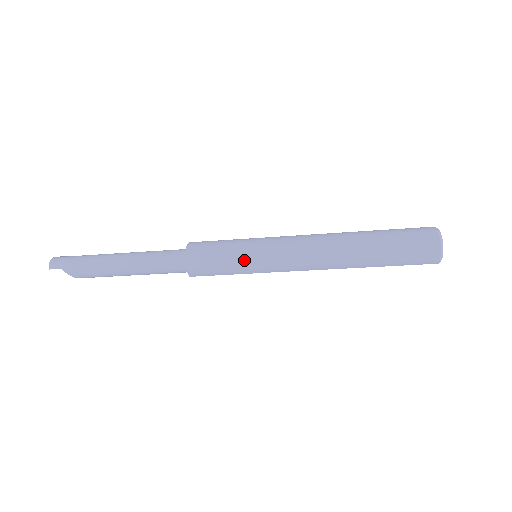
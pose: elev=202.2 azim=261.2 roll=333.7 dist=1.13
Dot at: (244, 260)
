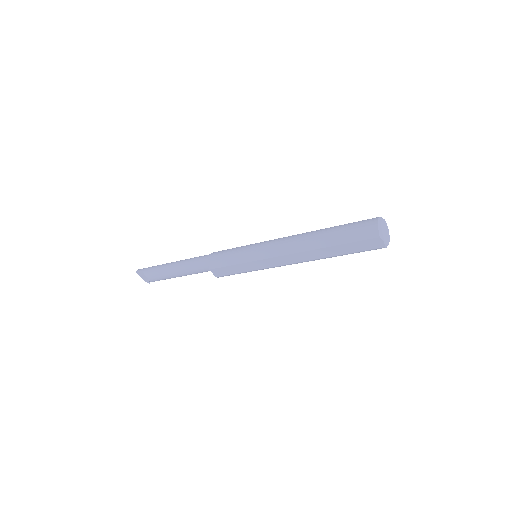
Dot at: (244, 250)
